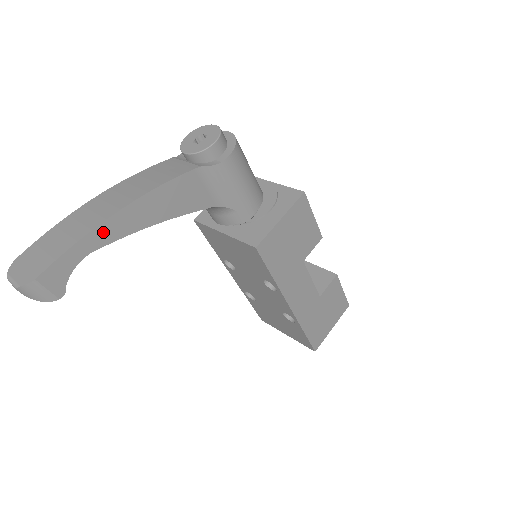
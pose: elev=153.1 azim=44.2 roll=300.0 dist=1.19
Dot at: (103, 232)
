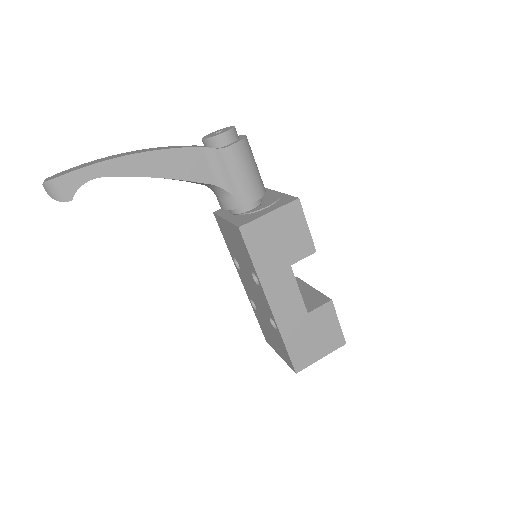
Dot at: (114, 166)
